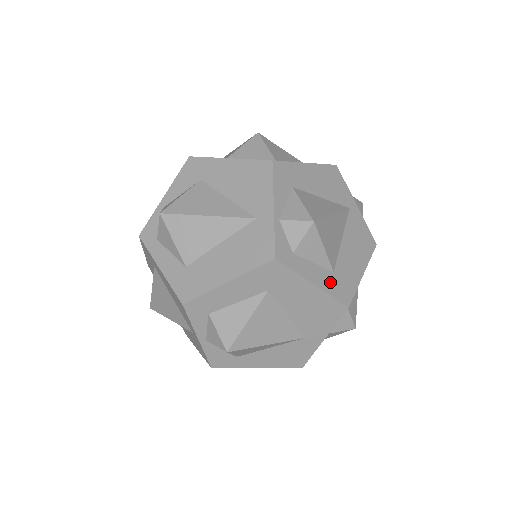
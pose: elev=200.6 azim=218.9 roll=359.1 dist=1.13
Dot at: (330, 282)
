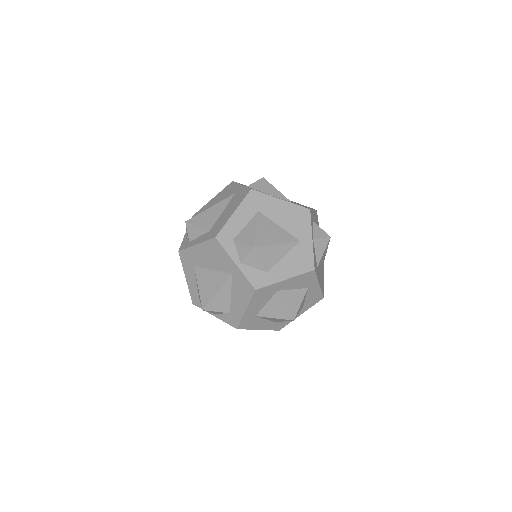
Dot at: occluded
